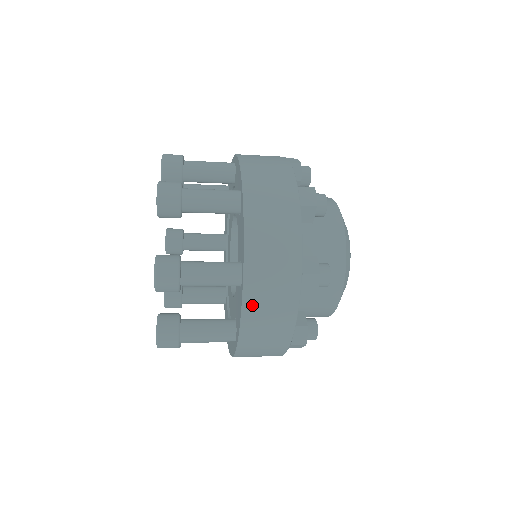
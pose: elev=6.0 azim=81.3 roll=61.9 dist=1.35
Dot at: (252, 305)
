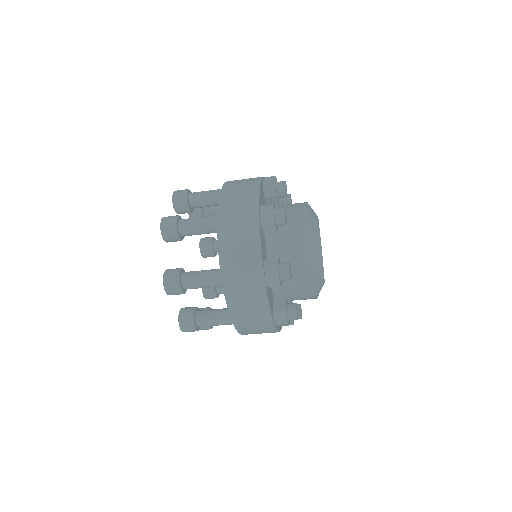
Dot at: (225, 231)
